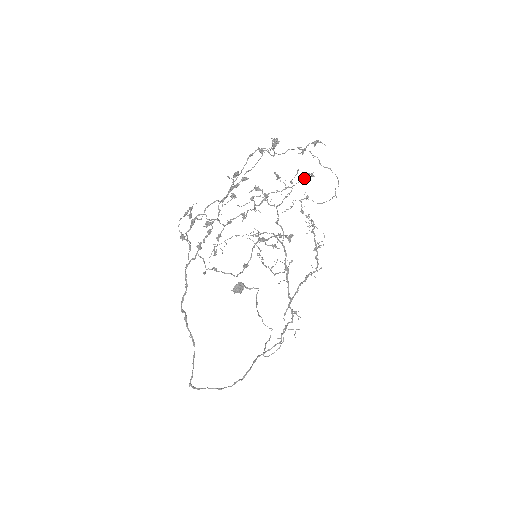
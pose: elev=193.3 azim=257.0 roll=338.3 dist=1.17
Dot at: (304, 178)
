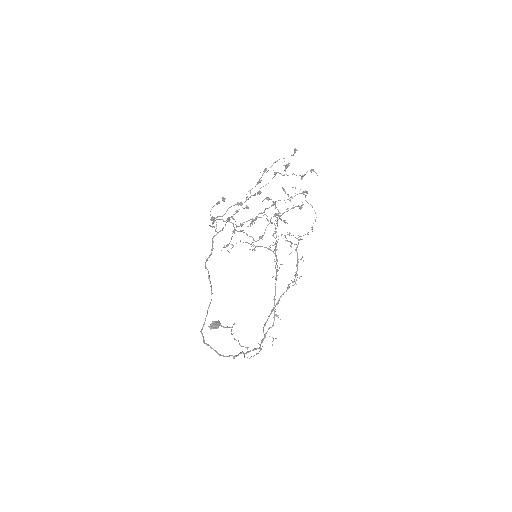
Dot at: (302, 193)
